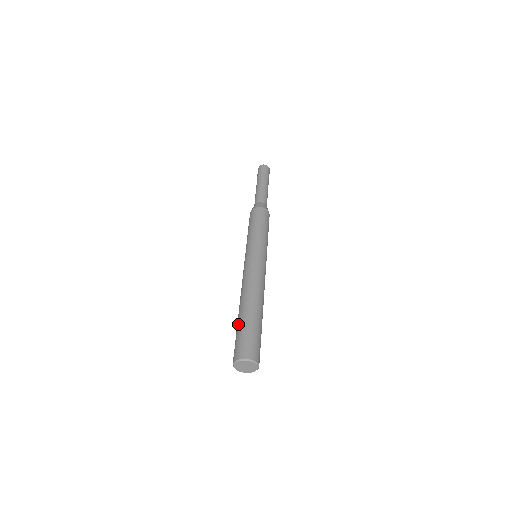
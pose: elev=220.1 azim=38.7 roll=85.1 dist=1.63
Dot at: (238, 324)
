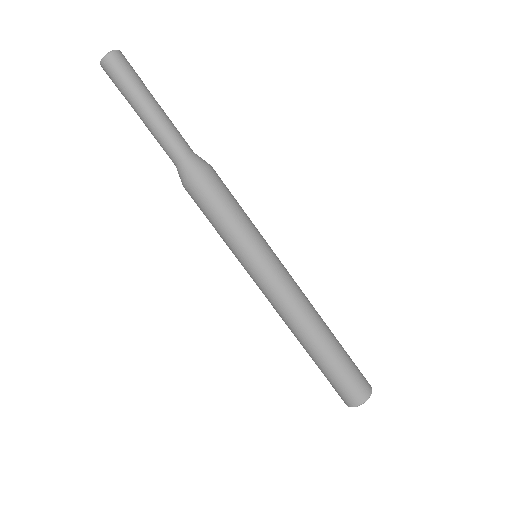
Dot at: occluded
